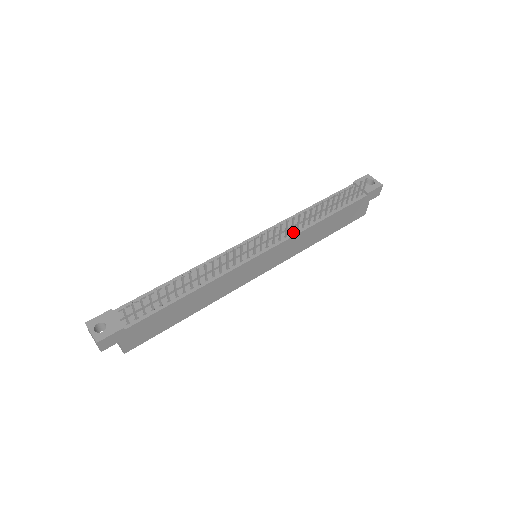
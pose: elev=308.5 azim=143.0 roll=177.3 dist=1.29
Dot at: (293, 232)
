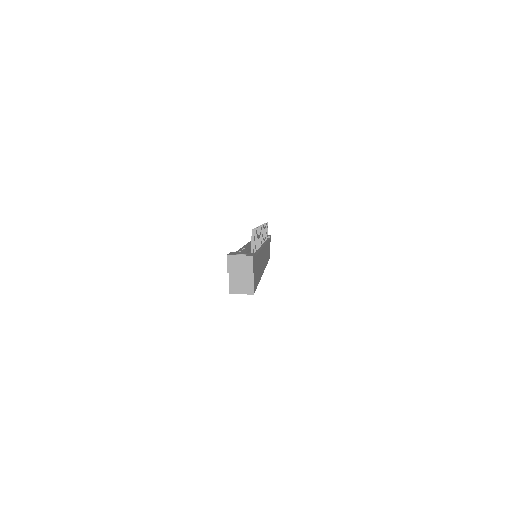
Dot at: occluded
